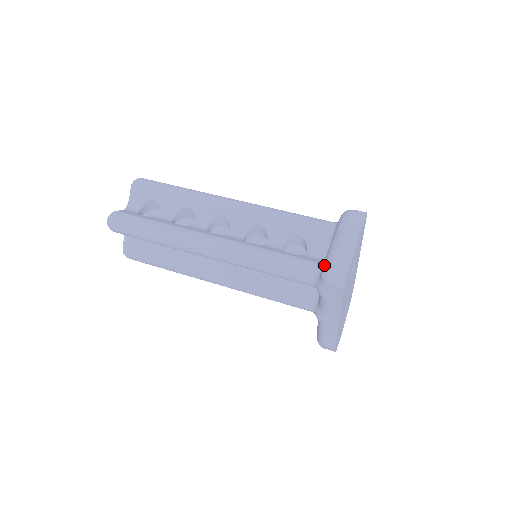
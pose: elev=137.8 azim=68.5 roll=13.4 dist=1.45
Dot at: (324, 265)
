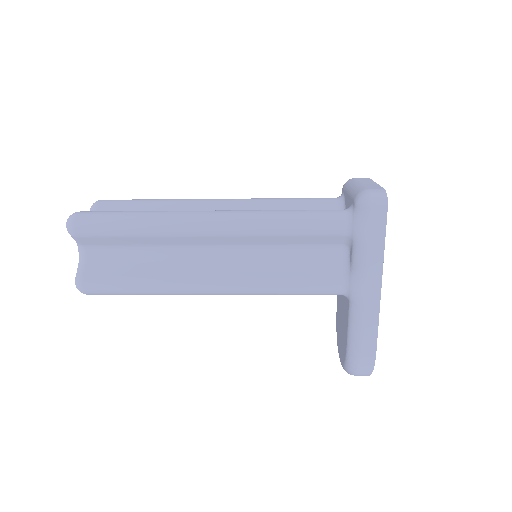
Dot at: (355, 195)
